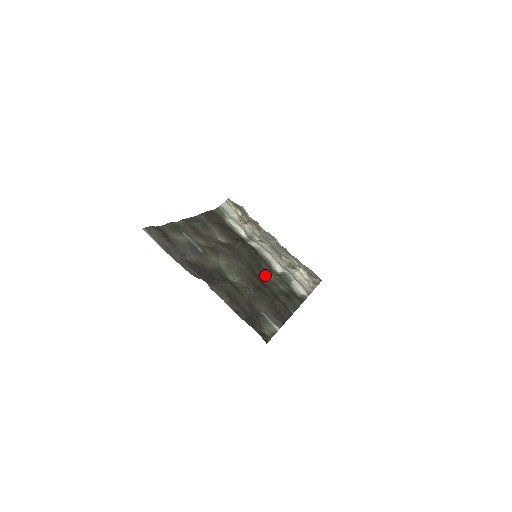
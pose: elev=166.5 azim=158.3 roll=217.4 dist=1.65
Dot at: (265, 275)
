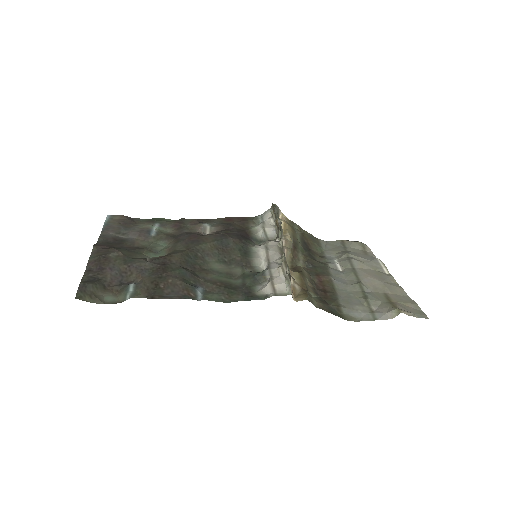
Dot at: (227, 267)
